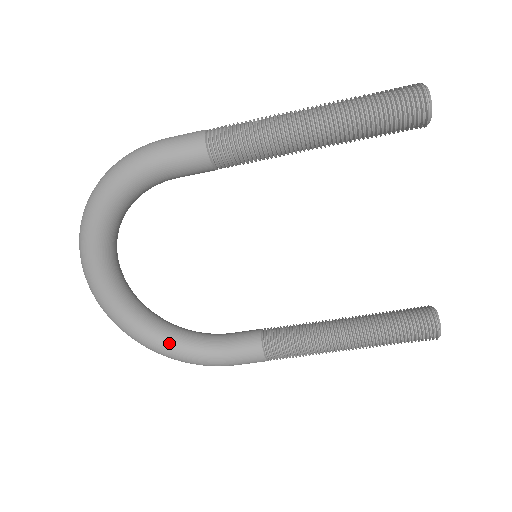
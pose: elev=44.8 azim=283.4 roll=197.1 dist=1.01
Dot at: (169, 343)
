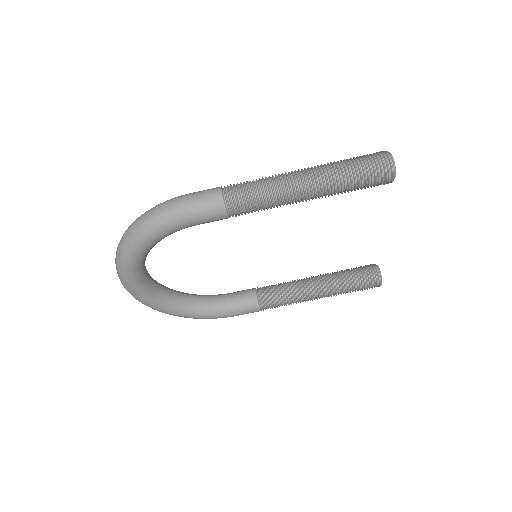
Dot at: (189, 311)
